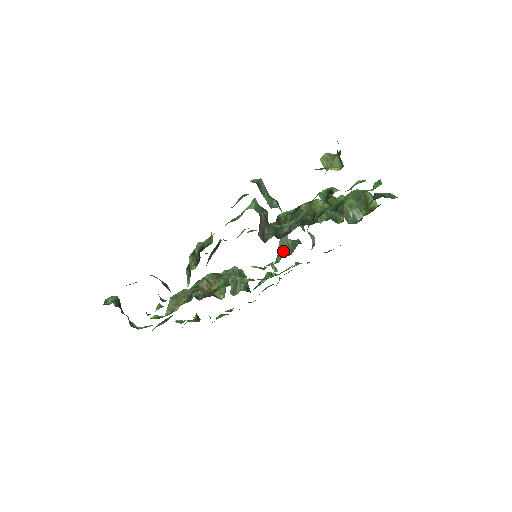
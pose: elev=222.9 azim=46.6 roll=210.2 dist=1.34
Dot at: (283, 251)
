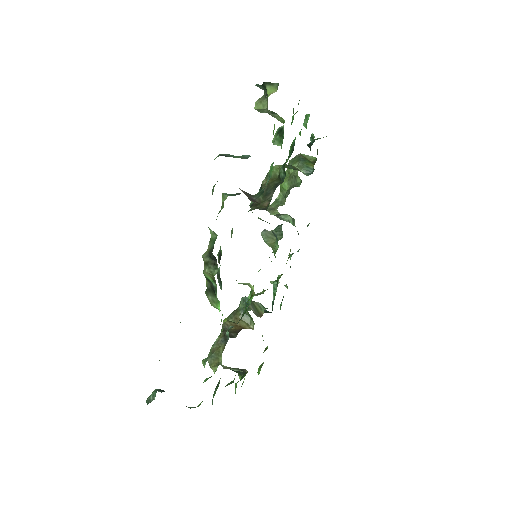
Dot at: (274, 241)
